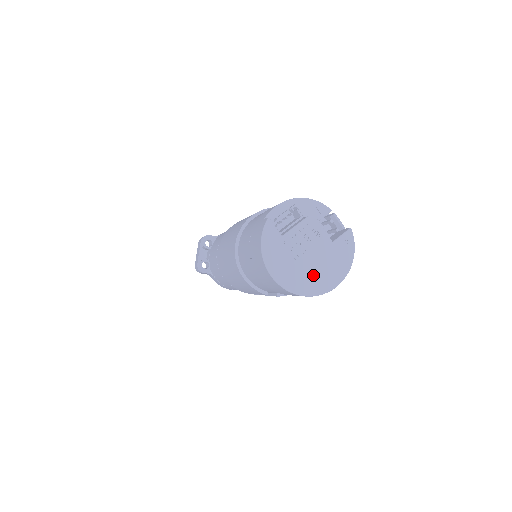
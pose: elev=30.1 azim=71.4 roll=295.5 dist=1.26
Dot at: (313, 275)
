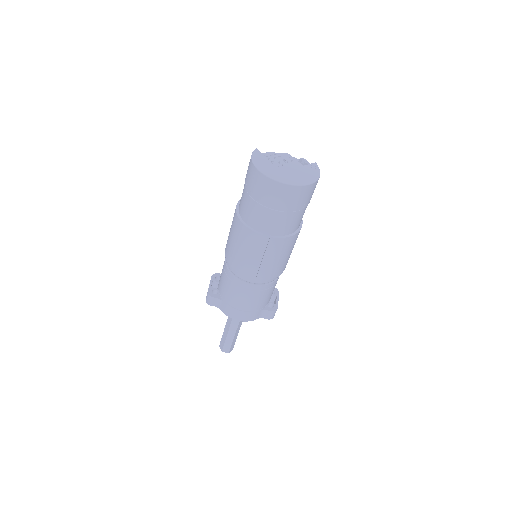
Dot at: (290, 176)
